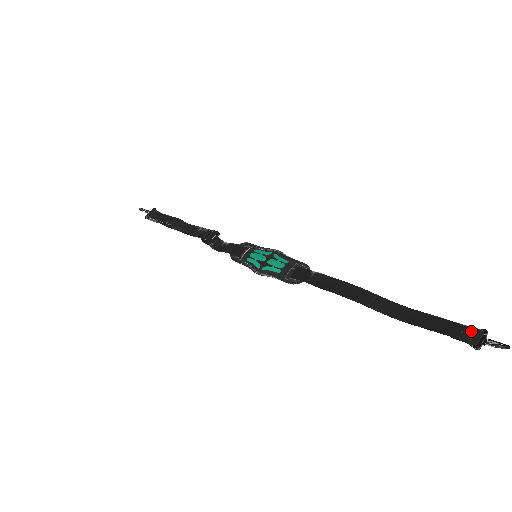
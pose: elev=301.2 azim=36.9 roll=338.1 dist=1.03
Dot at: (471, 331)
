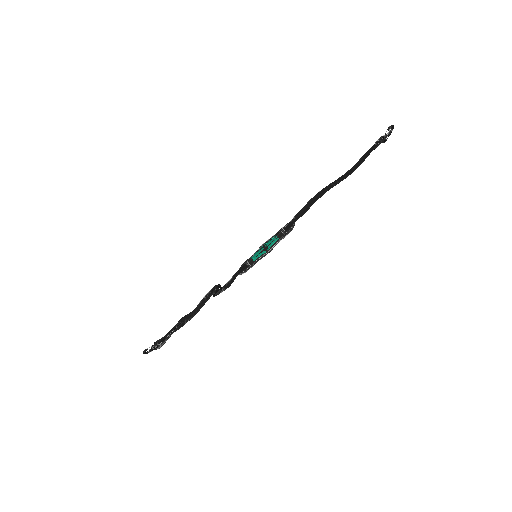
Dot at: (377, 142)
